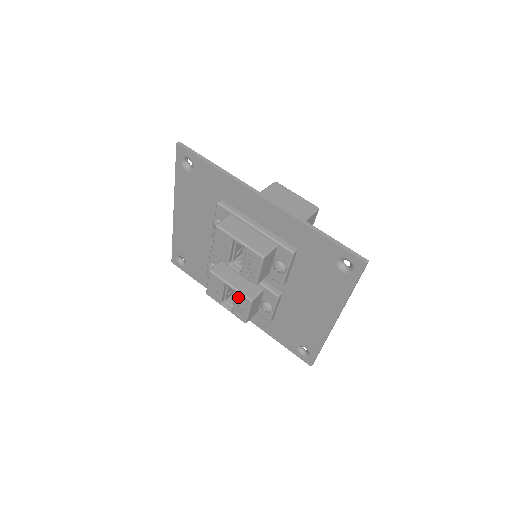
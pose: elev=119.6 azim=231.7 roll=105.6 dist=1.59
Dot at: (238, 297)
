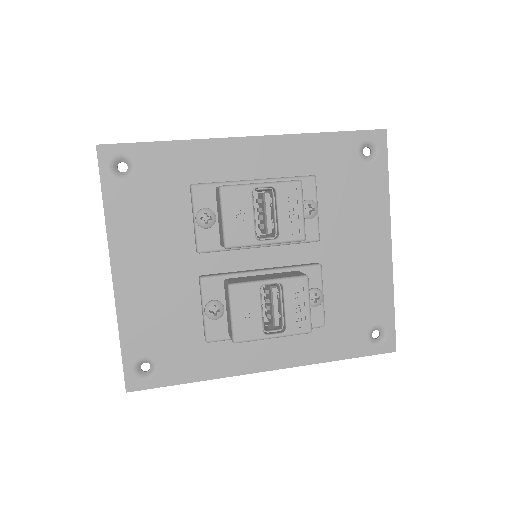
Dot at: (287, 289)
